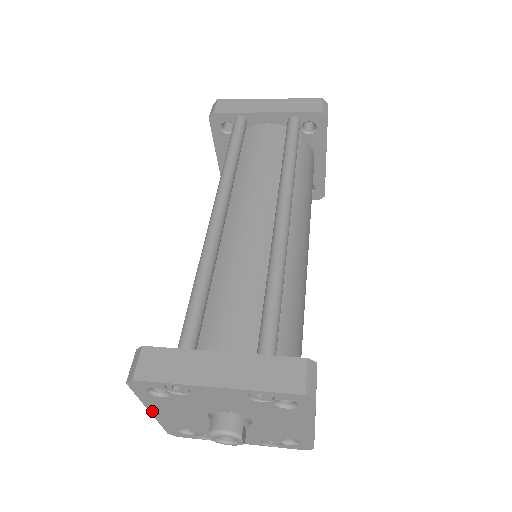
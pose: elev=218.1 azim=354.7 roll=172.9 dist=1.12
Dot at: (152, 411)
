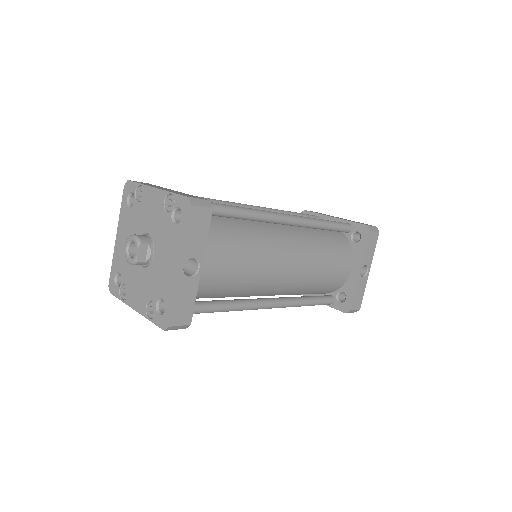
Dot at: (118, 235)
